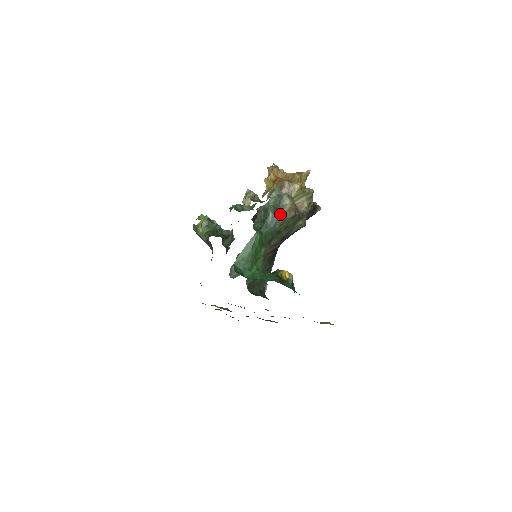
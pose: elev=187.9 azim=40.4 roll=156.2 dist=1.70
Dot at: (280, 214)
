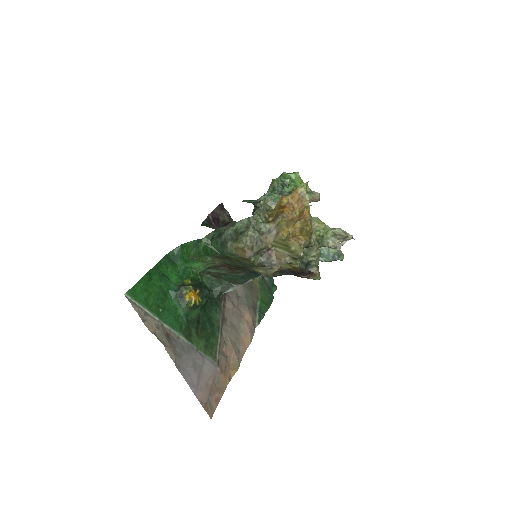
Dot at: (232, 244)
